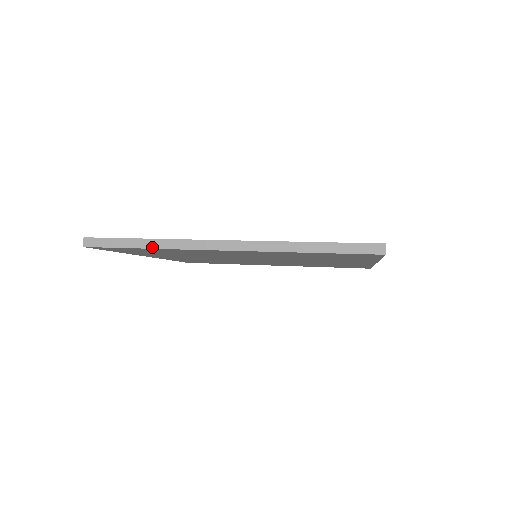
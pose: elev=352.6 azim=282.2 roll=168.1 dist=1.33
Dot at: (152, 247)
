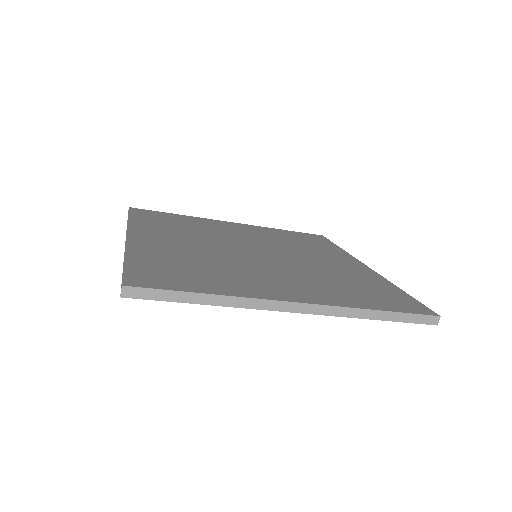
Dot at: (216, 304)
